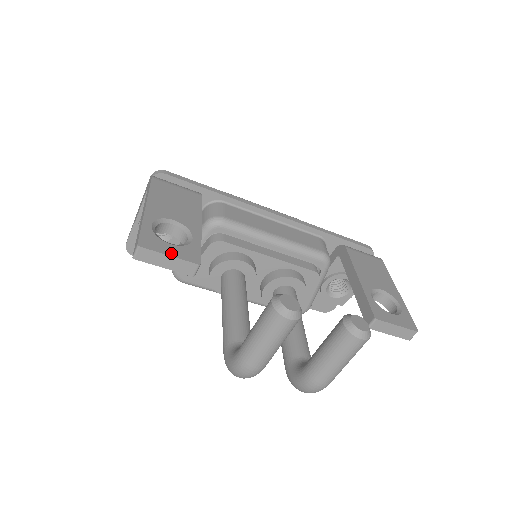
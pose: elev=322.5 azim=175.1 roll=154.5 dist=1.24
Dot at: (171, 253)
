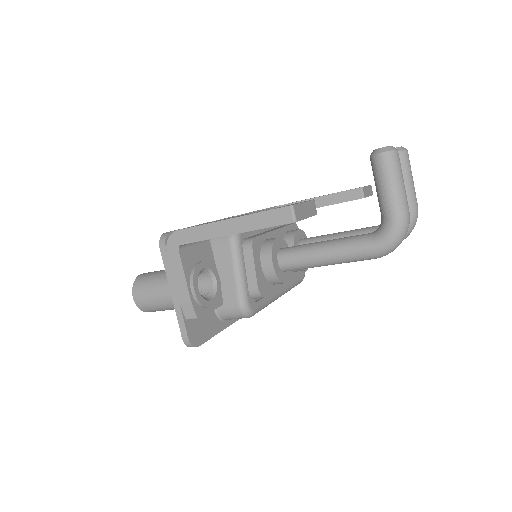
Dot at: occluded
